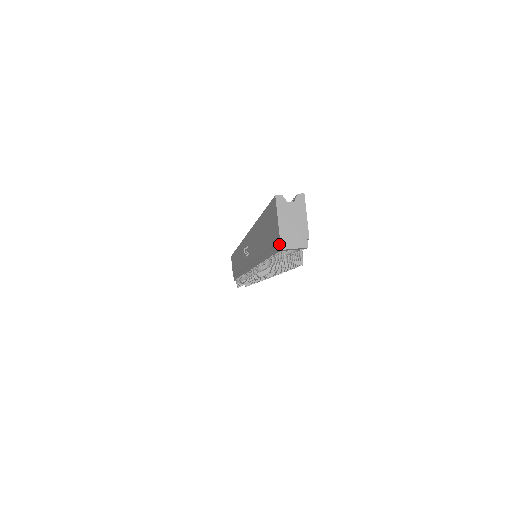
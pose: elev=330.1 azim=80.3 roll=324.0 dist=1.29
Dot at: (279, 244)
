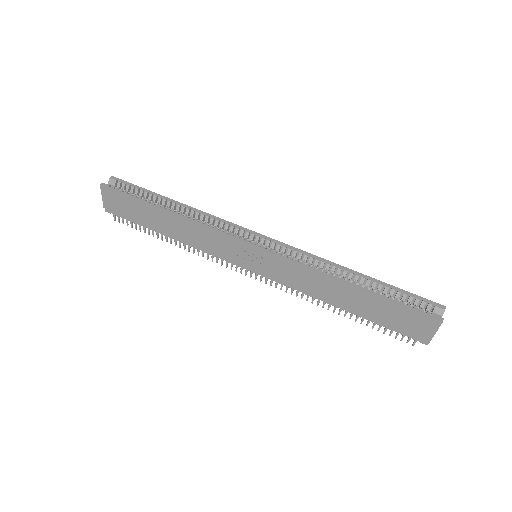
Dot at: (419, 338)
